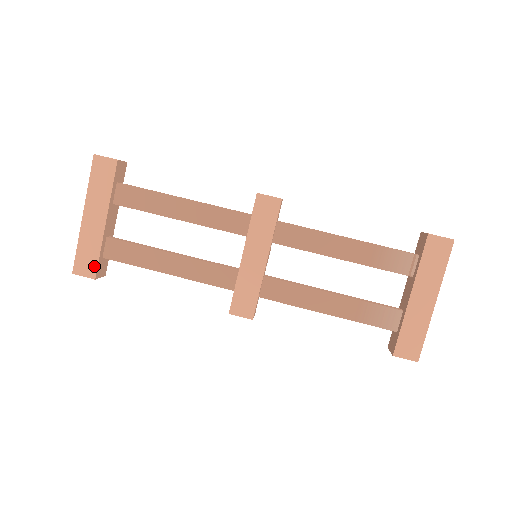
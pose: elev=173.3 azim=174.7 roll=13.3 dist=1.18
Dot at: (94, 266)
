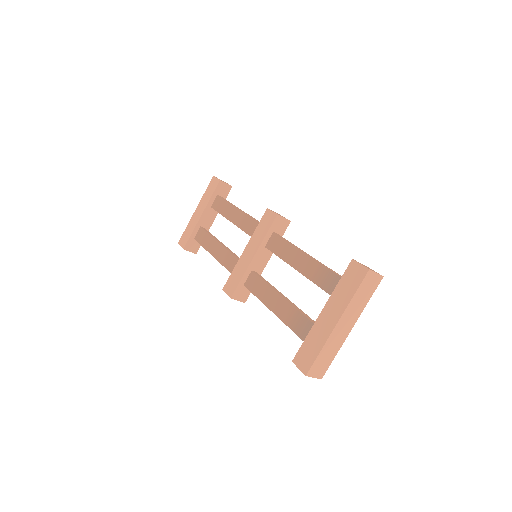
Dot at: (186, 241)
